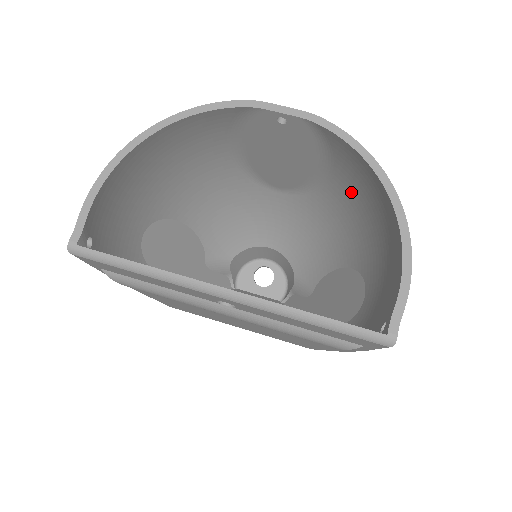
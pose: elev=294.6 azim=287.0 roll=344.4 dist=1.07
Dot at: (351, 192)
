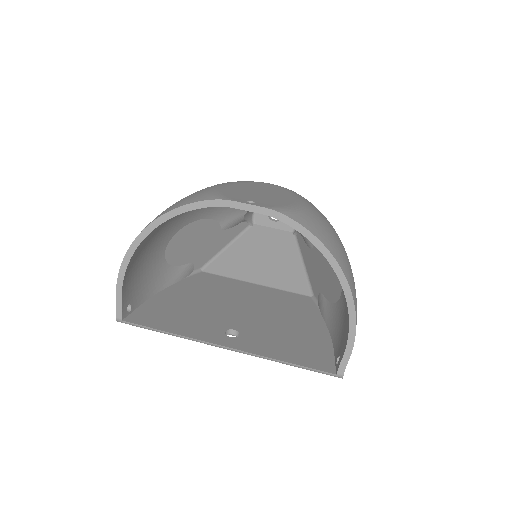
Dot at: occluded
